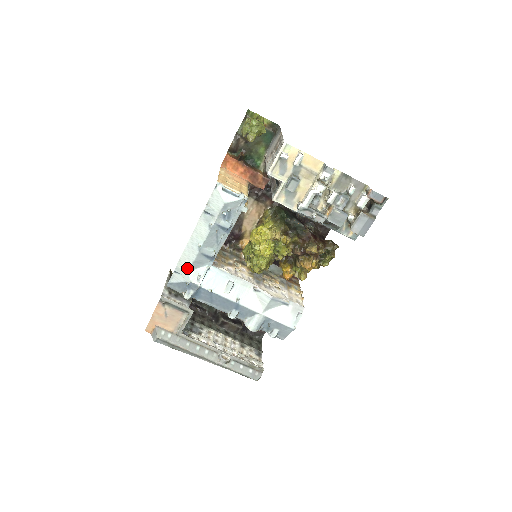
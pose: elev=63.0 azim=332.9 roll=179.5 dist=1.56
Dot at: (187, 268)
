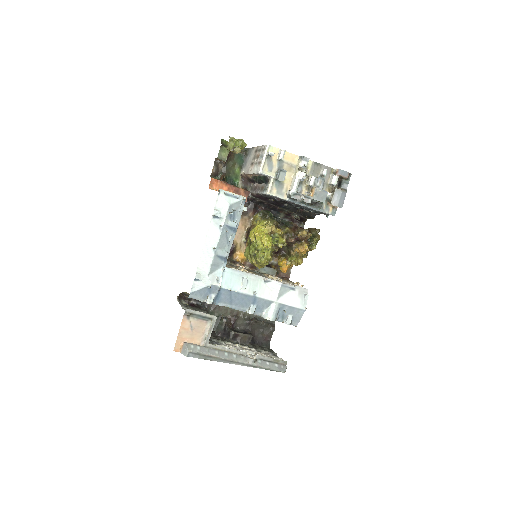
Dot at: (206, 273)
